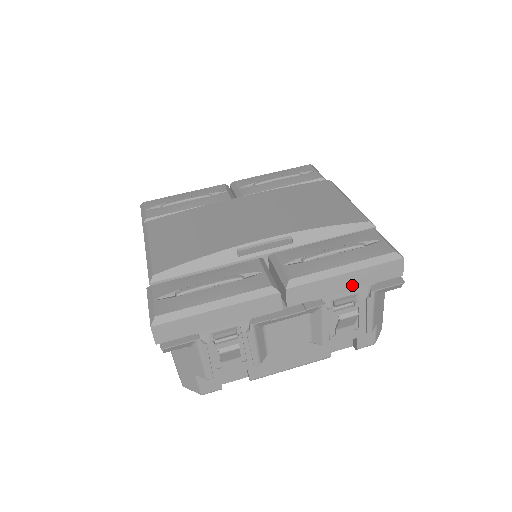
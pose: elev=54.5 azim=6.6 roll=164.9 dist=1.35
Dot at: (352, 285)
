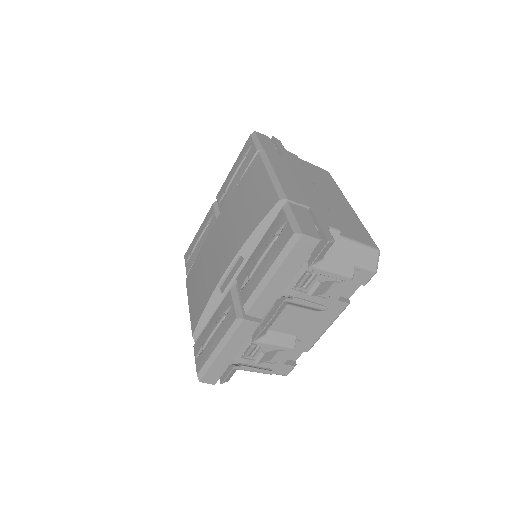
Dot at: (288, 276)
